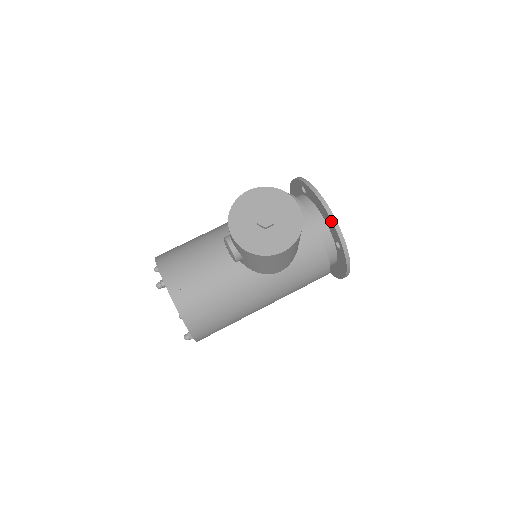
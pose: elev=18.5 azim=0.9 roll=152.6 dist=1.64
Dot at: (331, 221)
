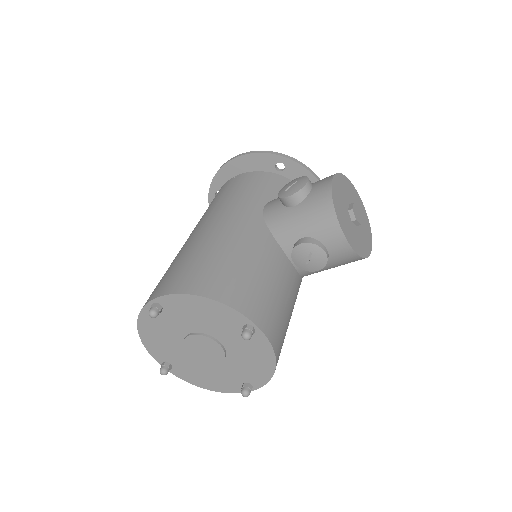
Dot at: occluded
